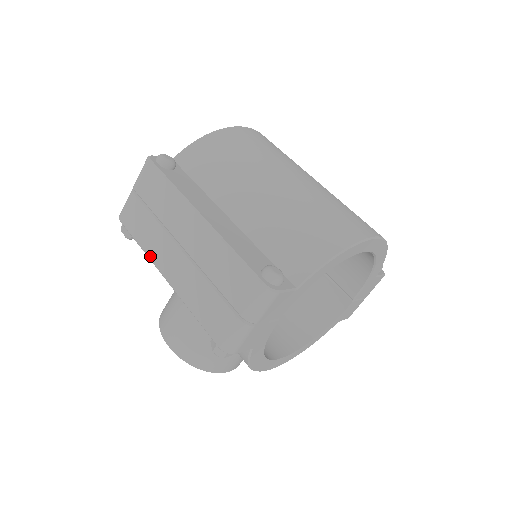
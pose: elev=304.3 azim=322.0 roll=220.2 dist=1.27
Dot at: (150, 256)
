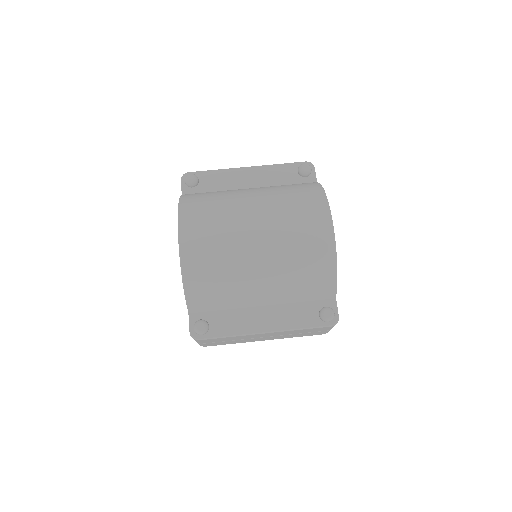
Dot at: occluded
